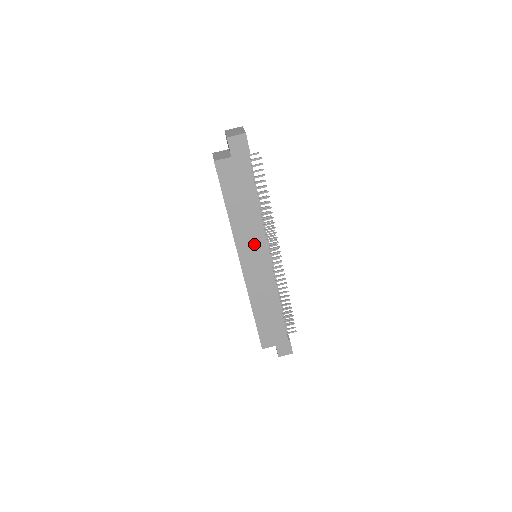
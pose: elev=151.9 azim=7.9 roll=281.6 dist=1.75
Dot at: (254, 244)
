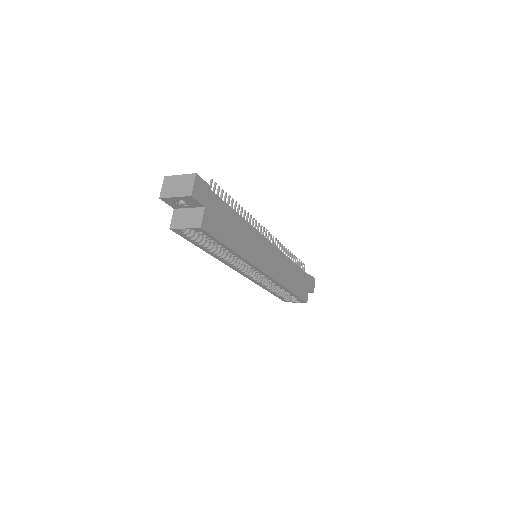
Dot at: (259, 248)
